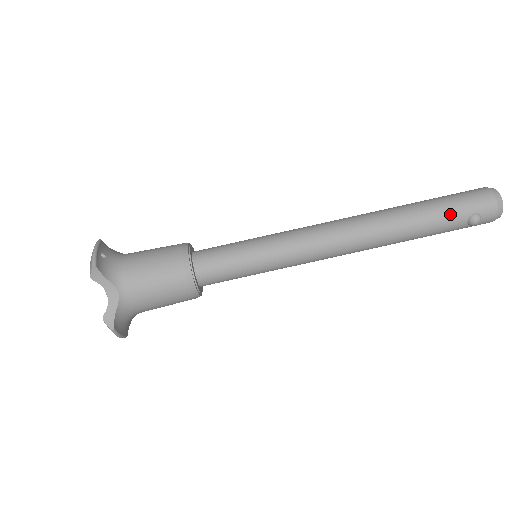
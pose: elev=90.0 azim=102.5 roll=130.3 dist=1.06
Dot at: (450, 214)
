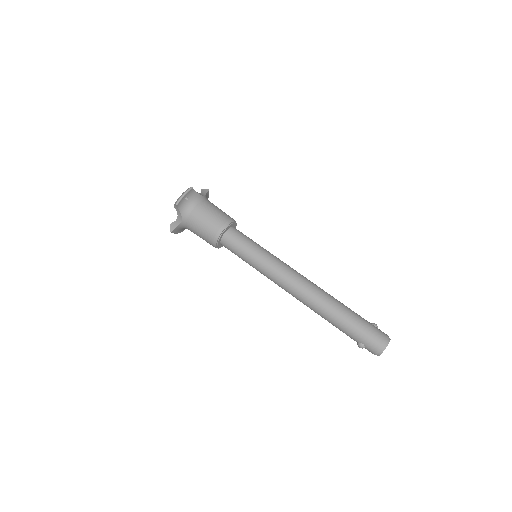
Dot at: (350, 332)
